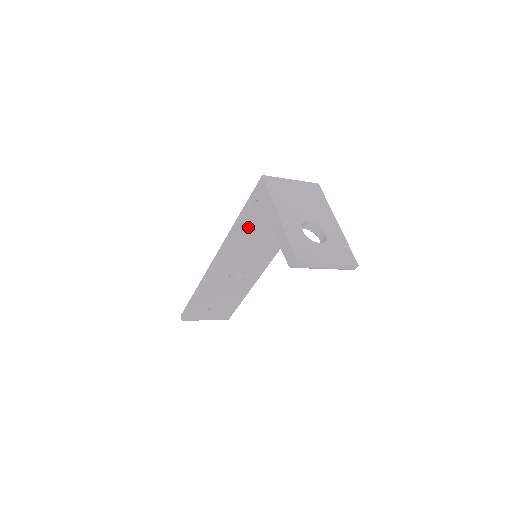
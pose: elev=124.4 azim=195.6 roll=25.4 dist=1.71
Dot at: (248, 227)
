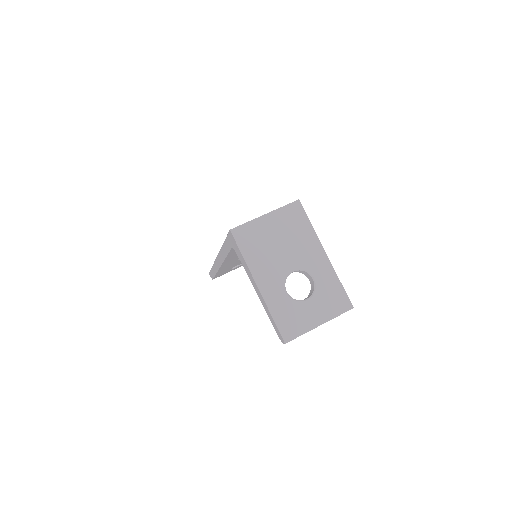
Dot at: occluded
